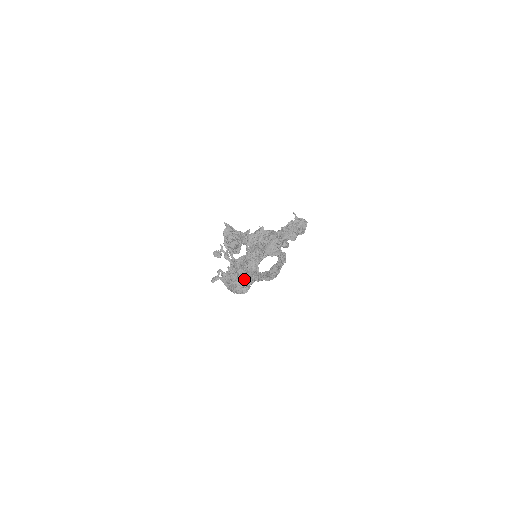
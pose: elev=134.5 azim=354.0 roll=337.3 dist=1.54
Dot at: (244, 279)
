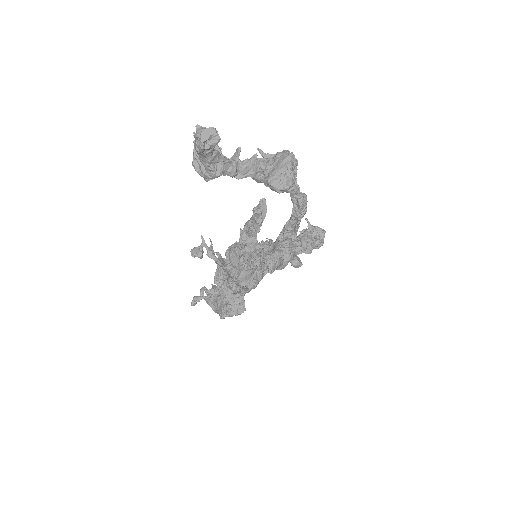
Dot at: occluded
